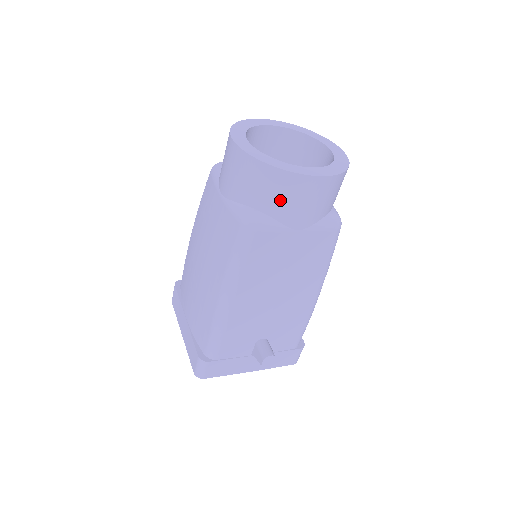
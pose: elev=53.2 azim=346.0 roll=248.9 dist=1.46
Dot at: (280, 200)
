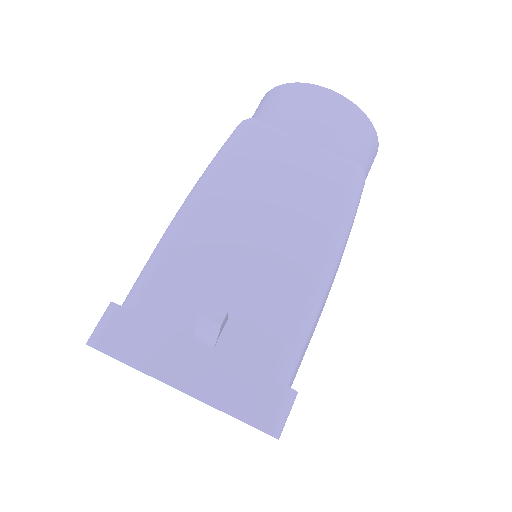
Dot at: (287, 108)
